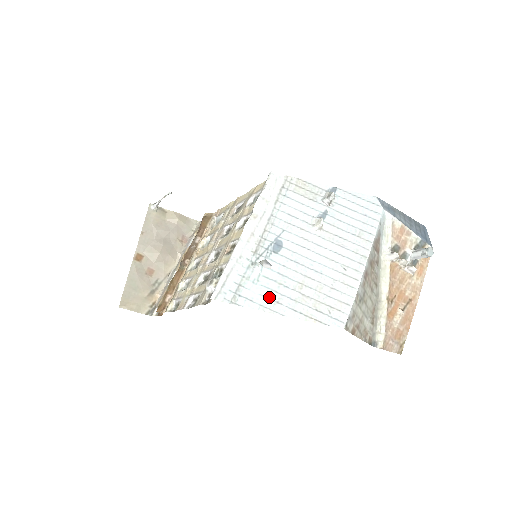
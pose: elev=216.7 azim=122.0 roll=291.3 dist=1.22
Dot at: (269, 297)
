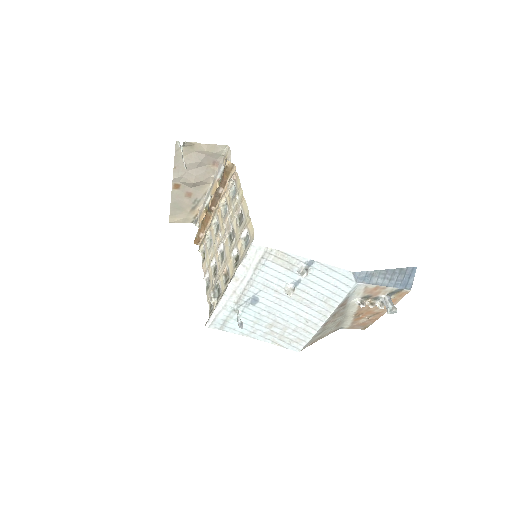
Dot at: (247, 329)
